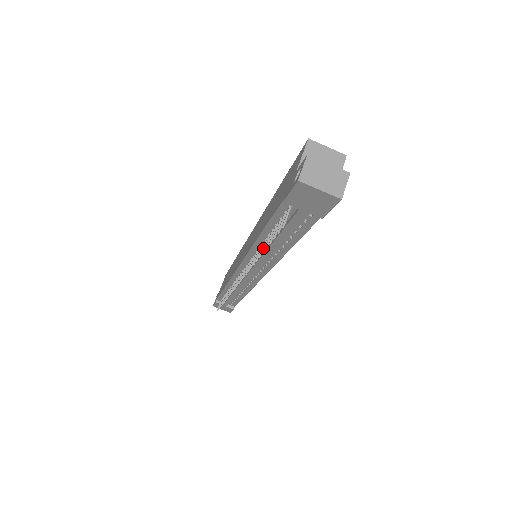
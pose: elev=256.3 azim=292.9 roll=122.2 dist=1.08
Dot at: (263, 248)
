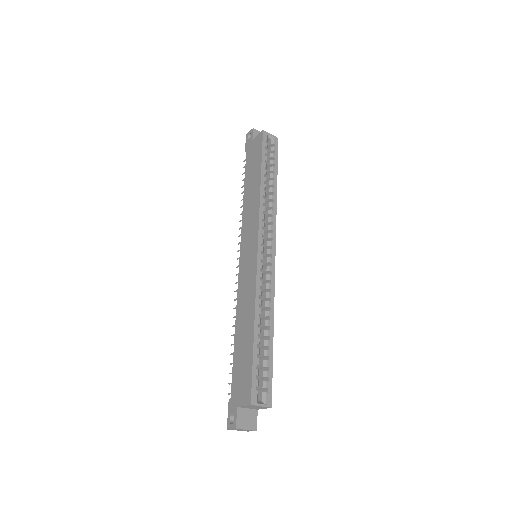
Dot at: (232, 344)
